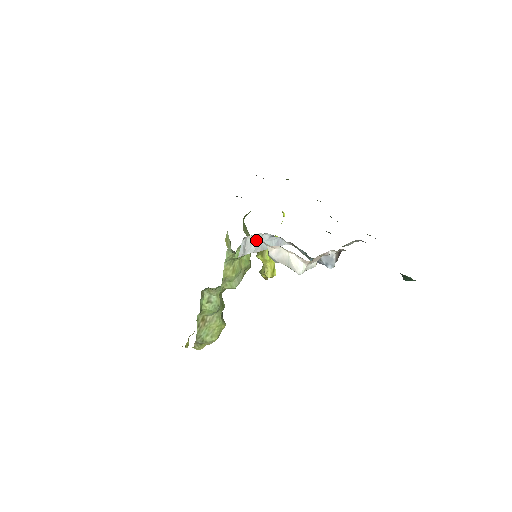
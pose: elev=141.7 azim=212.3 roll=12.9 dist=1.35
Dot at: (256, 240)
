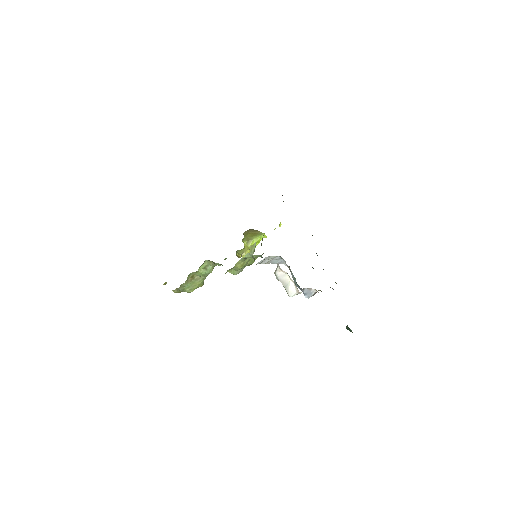
Dot at: (272, 258)
